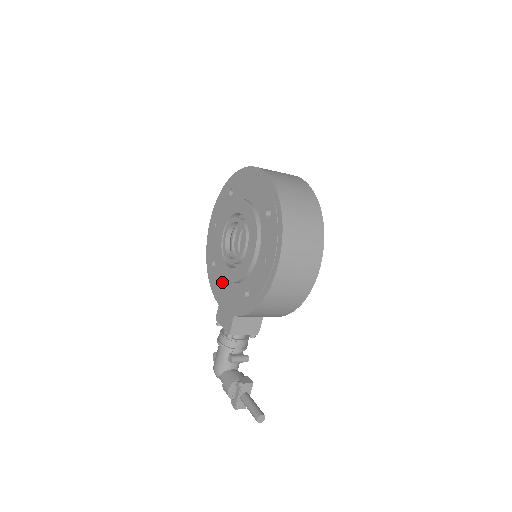
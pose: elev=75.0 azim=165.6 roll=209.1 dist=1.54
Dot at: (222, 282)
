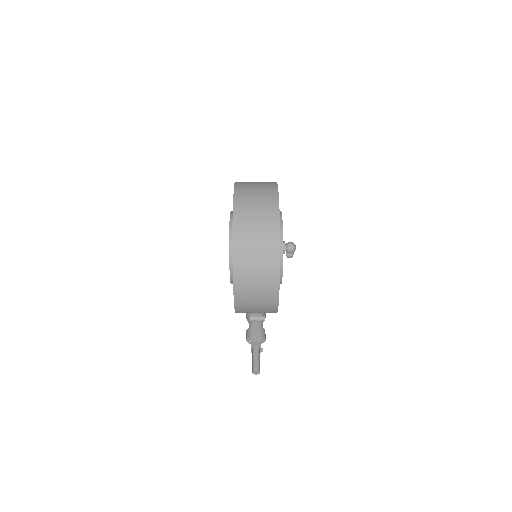
Dot at: occluded
